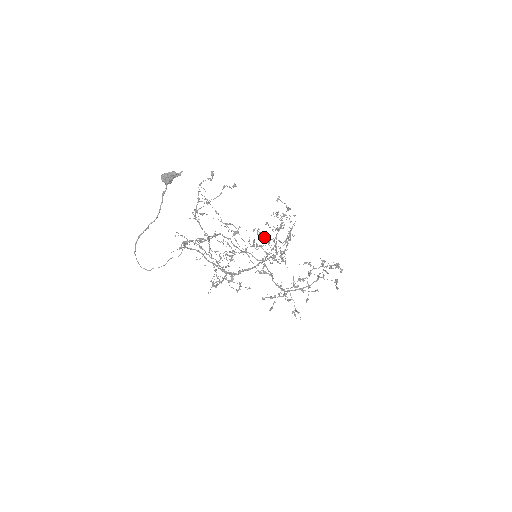
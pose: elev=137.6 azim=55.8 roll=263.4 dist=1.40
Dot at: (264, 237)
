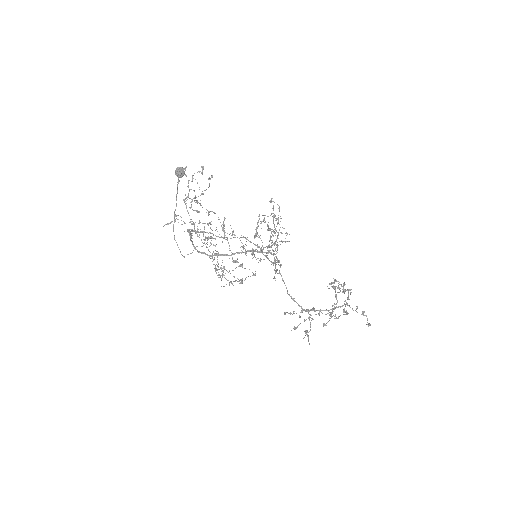
Dot at: occluded
